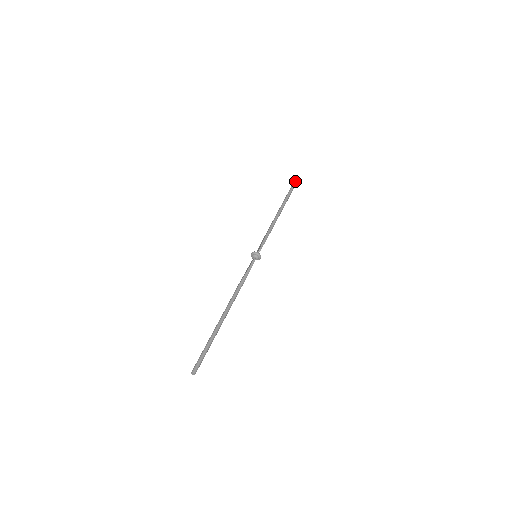
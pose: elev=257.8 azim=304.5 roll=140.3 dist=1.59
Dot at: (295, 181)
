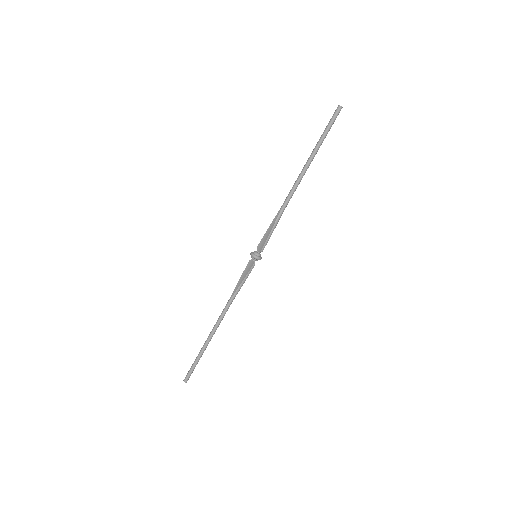
Dot at: (334, 119)
